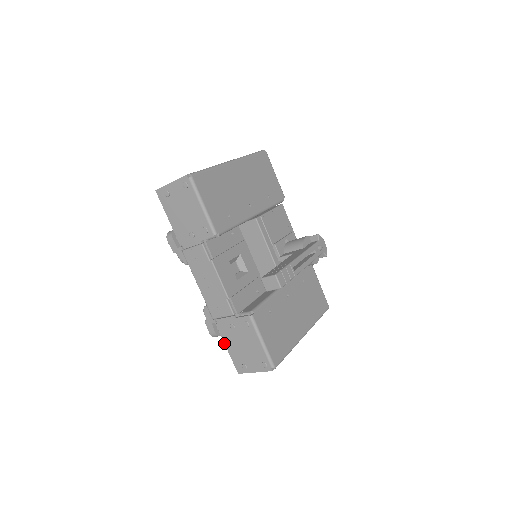
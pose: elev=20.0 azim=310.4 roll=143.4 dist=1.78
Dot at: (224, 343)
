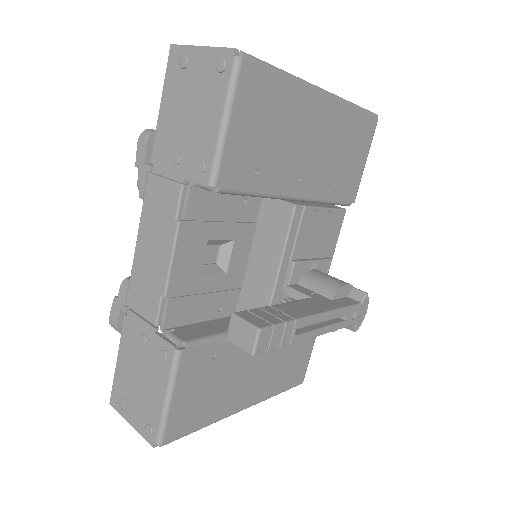
Dot at: occluded
